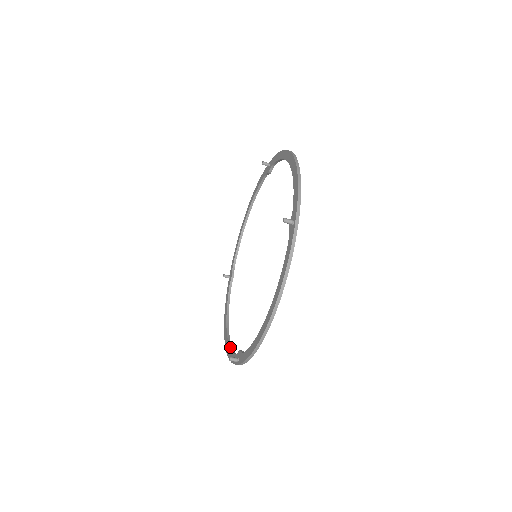
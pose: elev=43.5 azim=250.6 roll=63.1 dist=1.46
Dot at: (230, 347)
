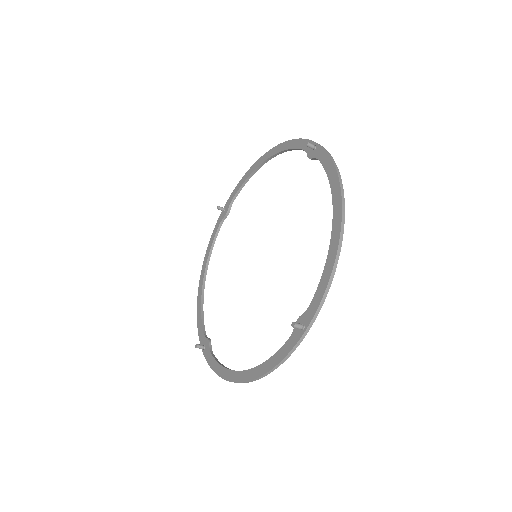
Dot at: (201, 310)
